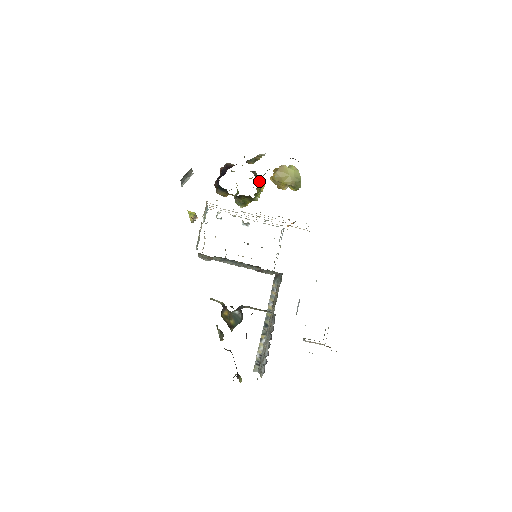
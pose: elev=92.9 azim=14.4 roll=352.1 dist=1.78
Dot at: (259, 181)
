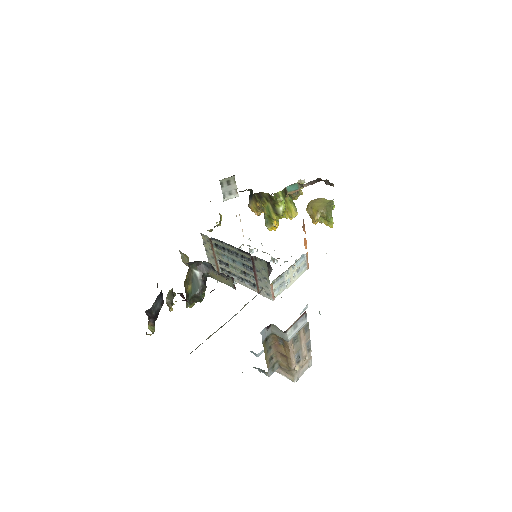
Dot at: (291, 202)
